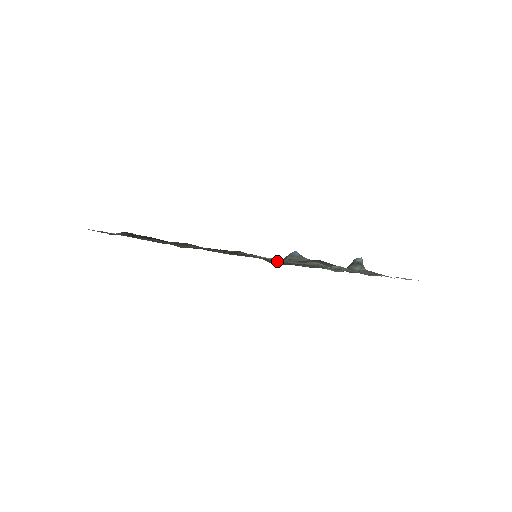
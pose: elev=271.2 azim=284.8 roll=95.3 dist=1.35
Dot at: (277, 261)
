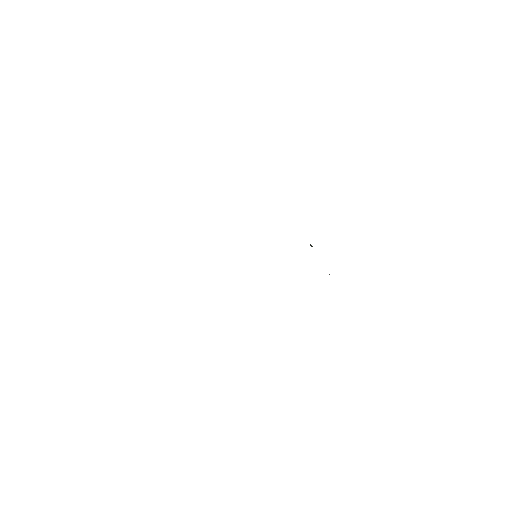
Dot at: occluded
